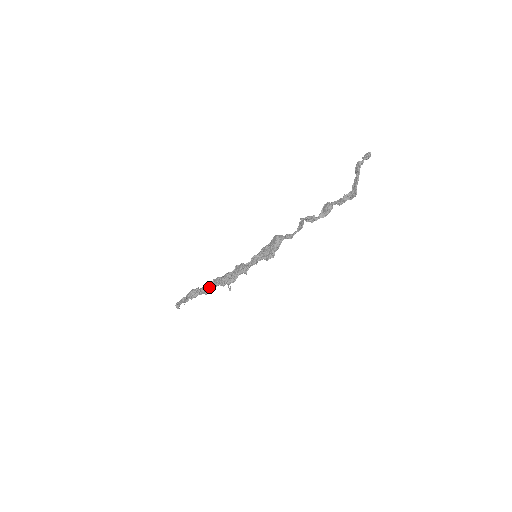
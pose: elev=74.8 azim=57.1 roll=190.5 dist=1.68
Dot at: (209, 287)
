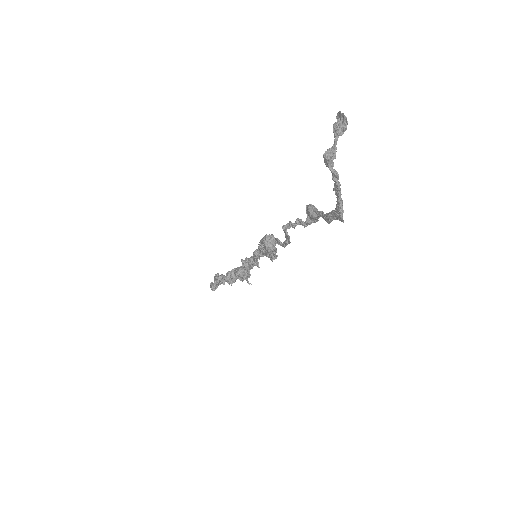
Dot at: (228, 279)
